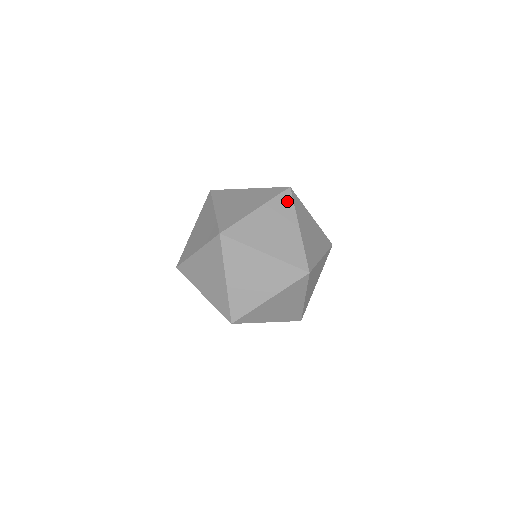
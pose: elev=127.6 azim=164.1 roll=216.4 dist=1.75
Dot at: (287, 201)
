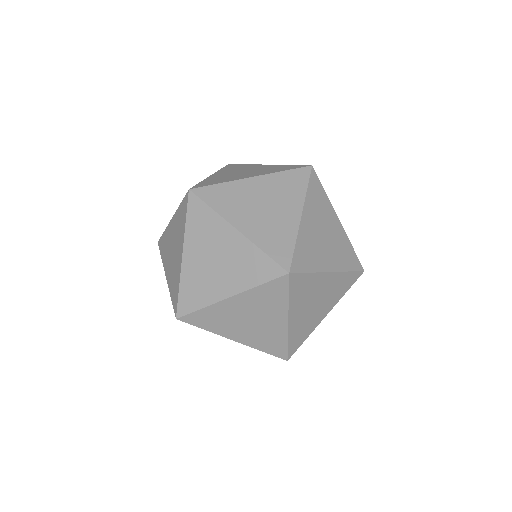
Dot at: (200, 211)
